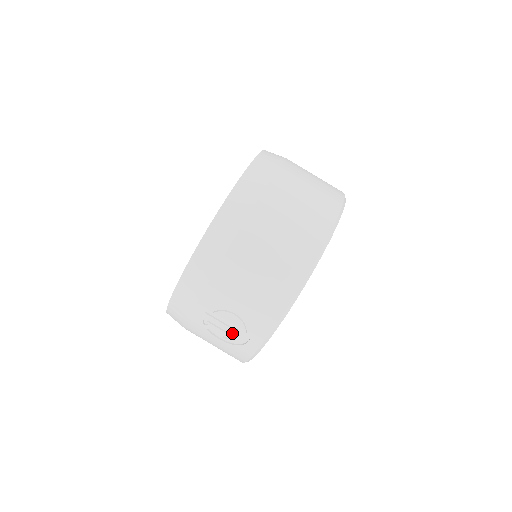
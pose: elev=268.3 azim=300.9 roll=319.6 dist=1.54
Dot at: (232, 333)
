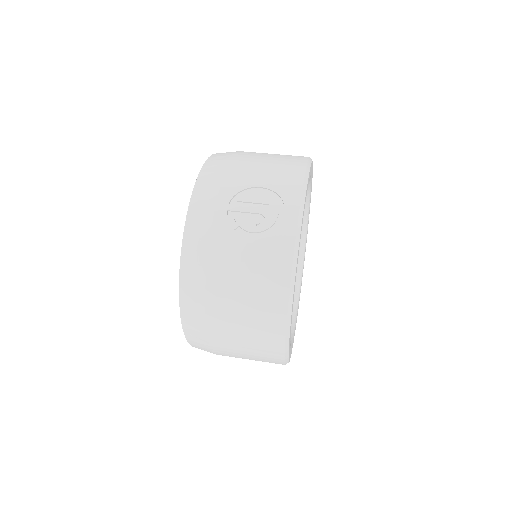
Dot at: (264, 214)
